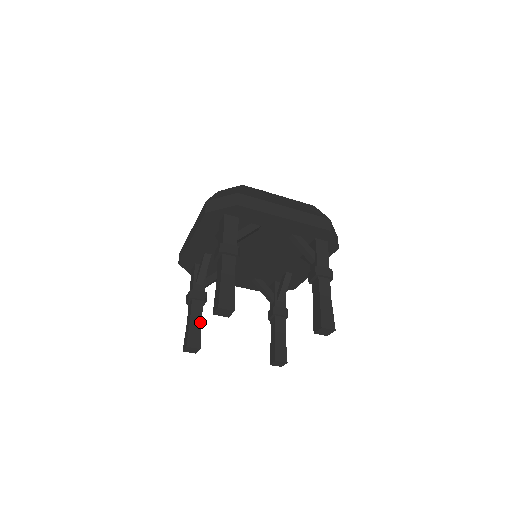
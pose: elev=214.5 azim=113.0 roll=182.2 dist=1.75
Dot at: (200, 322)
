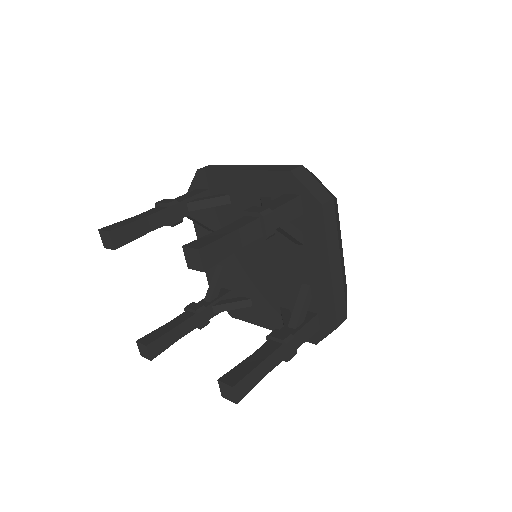
Dot at: (146, 232)
